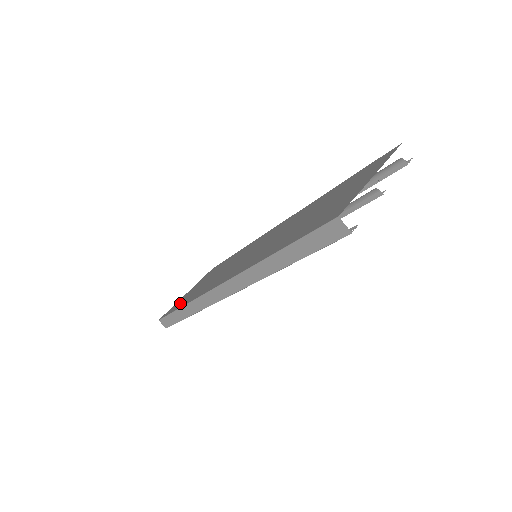
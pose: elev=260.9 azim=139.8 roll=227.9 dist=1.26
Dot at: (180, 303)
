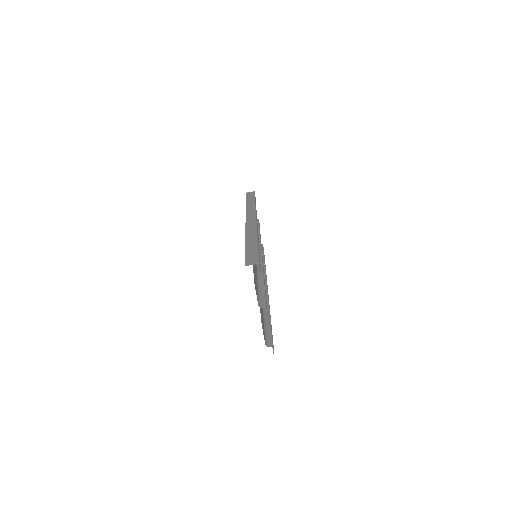
Dot at: occluded
